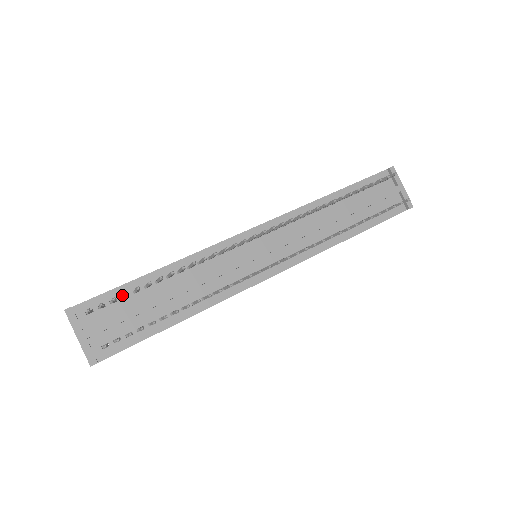
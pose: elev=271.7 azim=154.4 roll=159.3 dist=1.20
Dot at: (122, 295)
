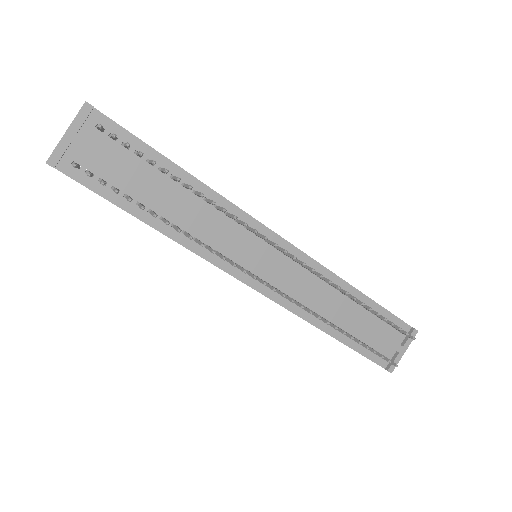
Dot at: (138, 150)
